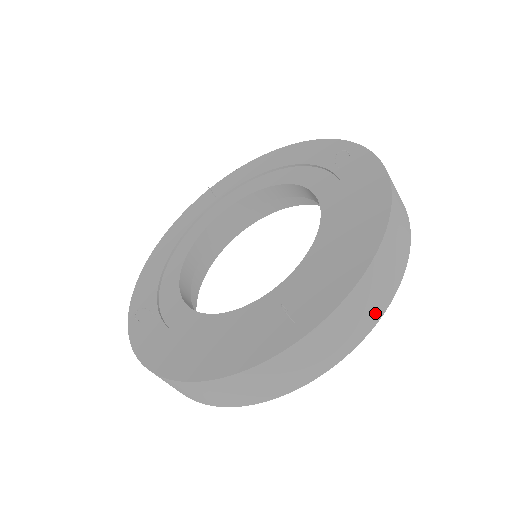
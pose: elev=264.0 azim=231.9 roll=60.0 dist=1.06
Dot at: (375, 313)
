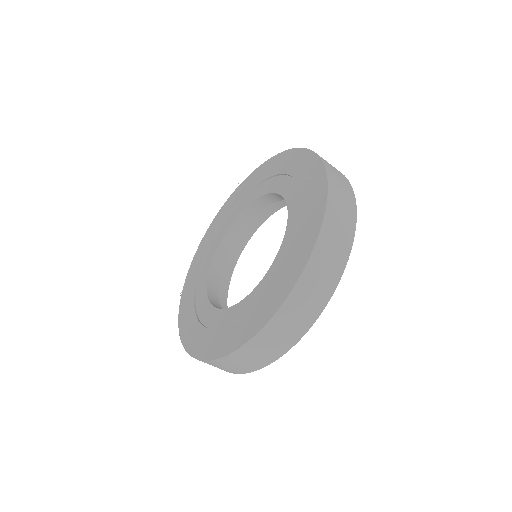
Dot at: occluded
